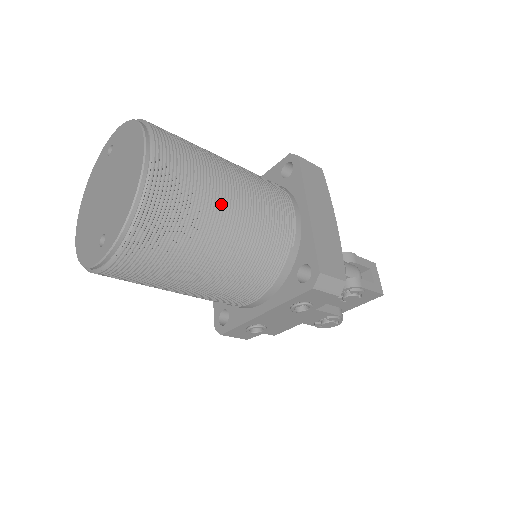
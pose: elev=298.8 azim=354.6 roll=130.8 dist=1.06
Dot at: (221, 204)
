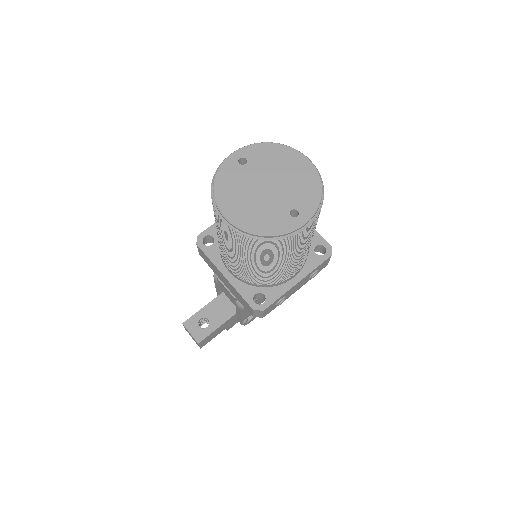
Dot at: occluded
